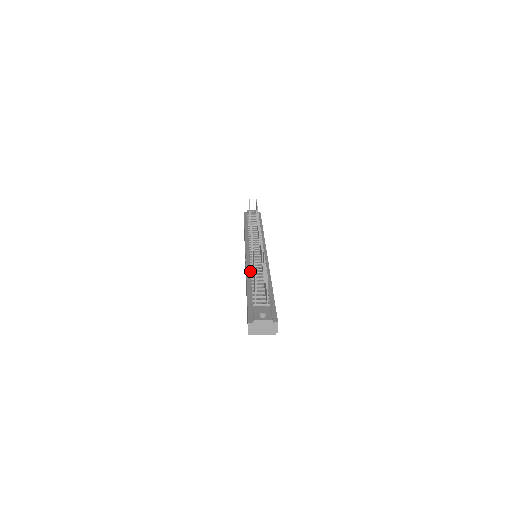
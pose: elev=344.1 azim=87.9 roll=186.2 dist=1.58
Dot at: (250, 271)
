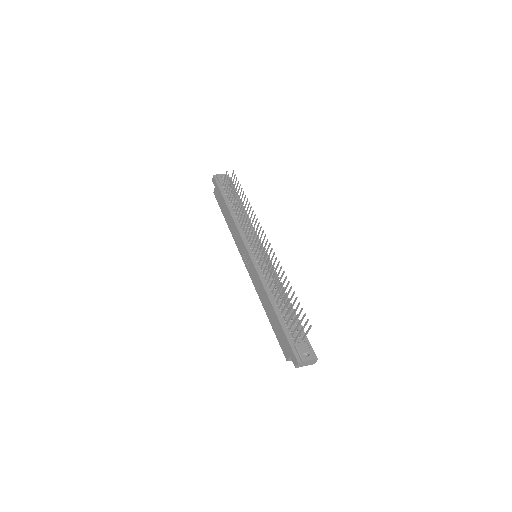
Dot at: (267, 288)
